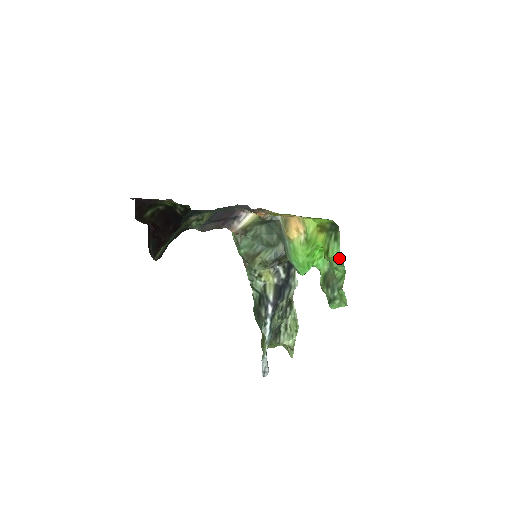
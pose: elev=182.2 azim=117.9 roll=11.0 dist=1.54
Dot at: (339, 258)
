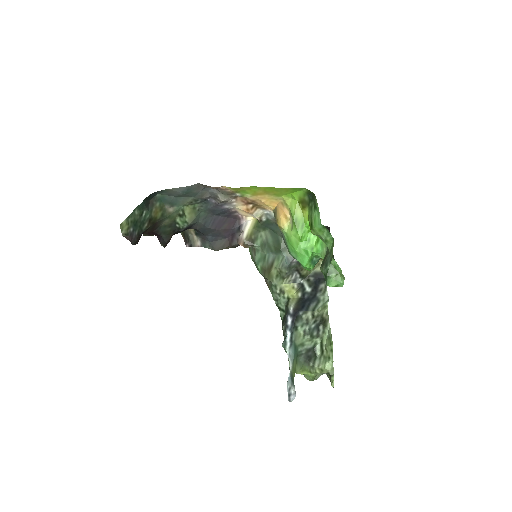
Dot at: (322, 226)
